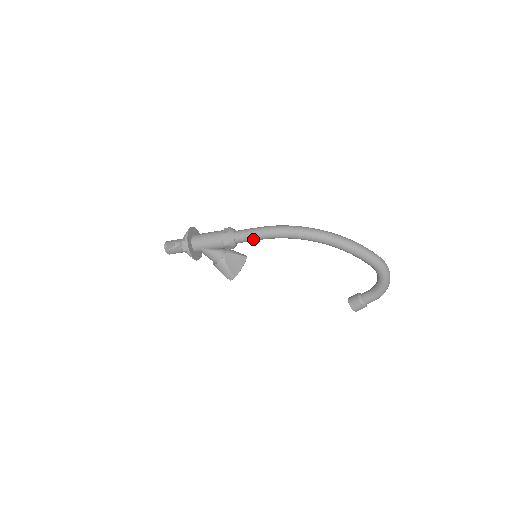
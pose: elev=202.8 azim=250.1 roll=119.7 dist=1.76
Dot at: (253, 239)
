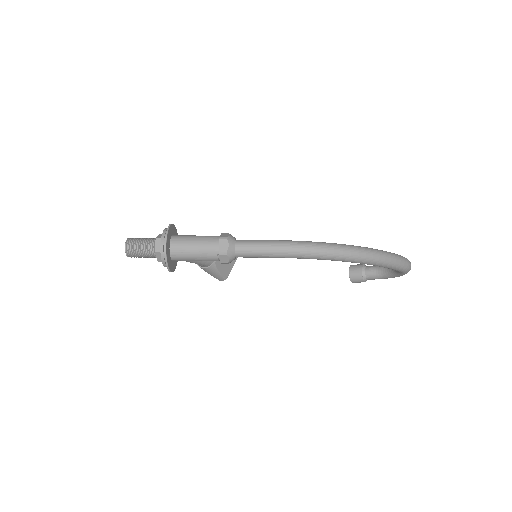
Dot at: (262, 257)
